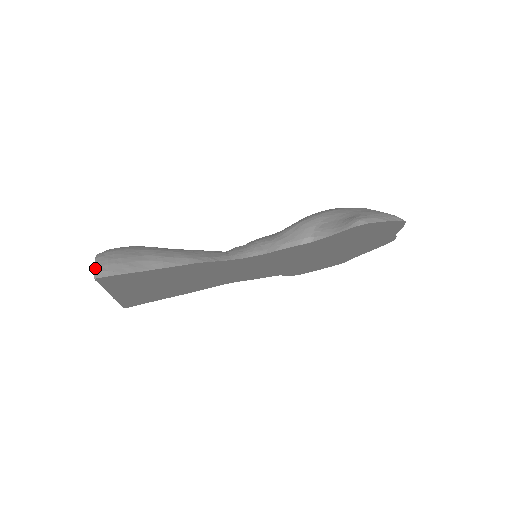
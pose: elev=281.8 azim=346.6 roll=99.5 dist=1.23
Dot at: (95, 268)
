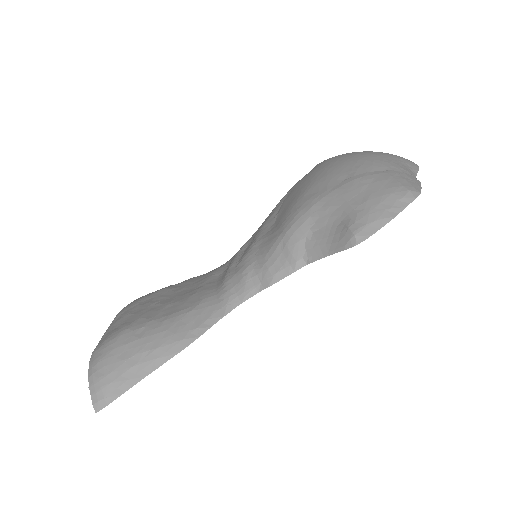
Dot at: (92, 397)
